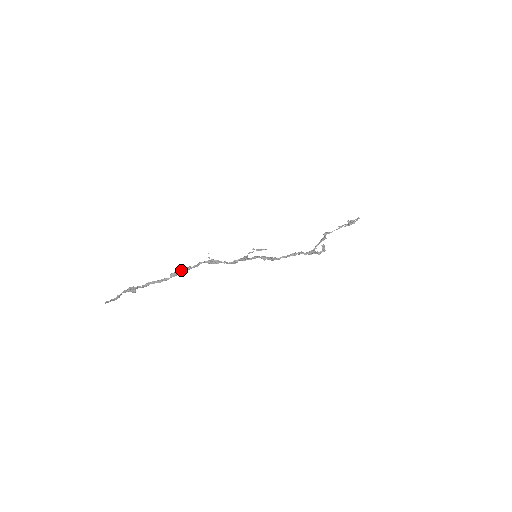
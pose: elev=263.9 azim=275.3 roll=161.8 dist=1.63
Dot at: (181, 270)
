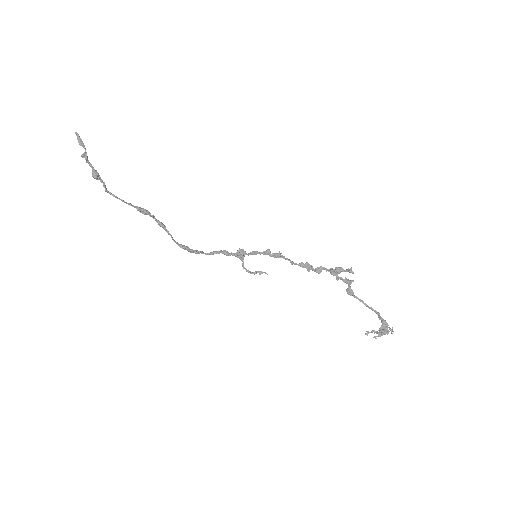
Dot at: (155, 219)
